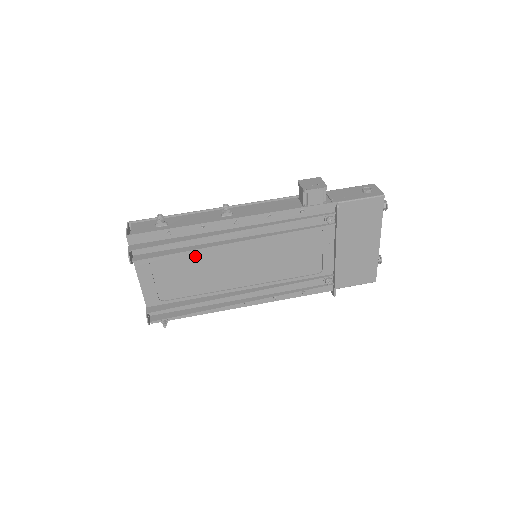
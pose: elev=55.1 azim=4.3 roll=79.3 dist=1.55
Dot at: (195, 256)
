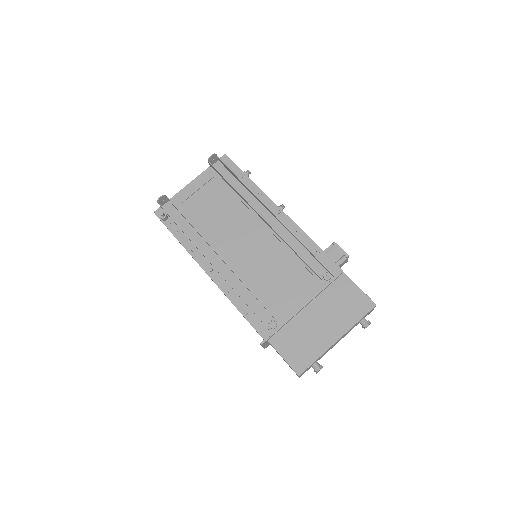
Dot at: (234, 205)
